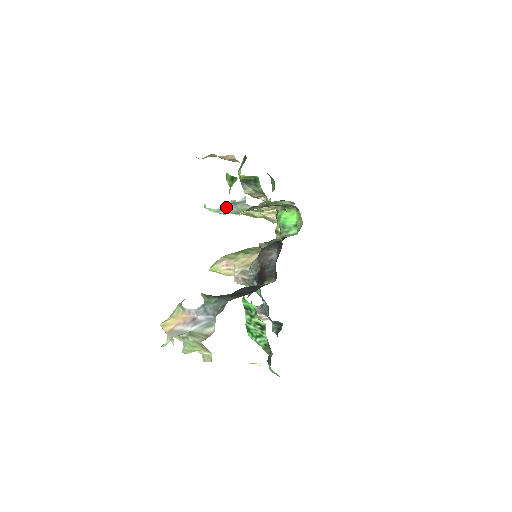
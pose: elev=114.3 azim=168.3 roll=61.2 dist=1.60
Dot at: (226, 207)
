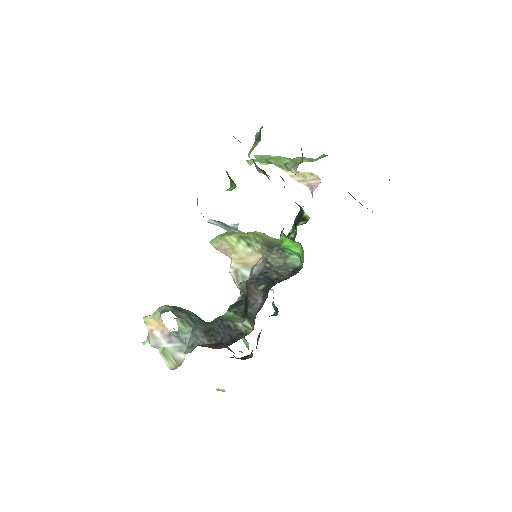
Dot at: (216, 223)
